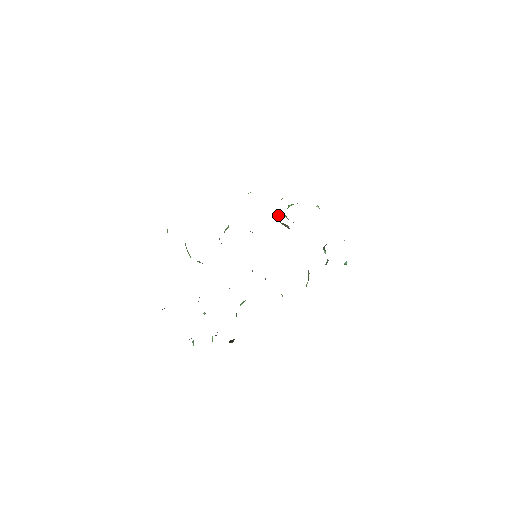
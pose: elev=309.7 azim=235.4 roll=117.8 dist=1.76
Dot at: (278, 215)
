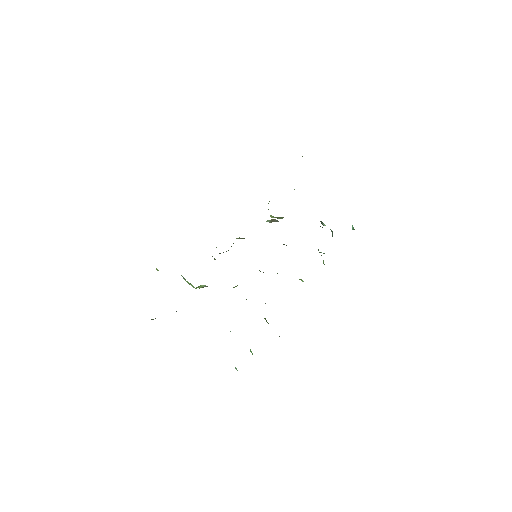
Dot at: occluded
